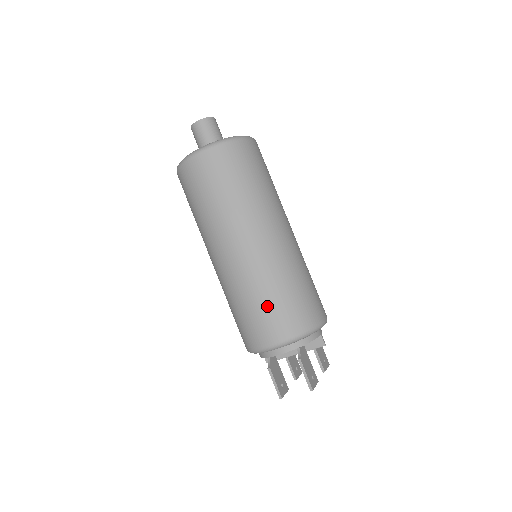
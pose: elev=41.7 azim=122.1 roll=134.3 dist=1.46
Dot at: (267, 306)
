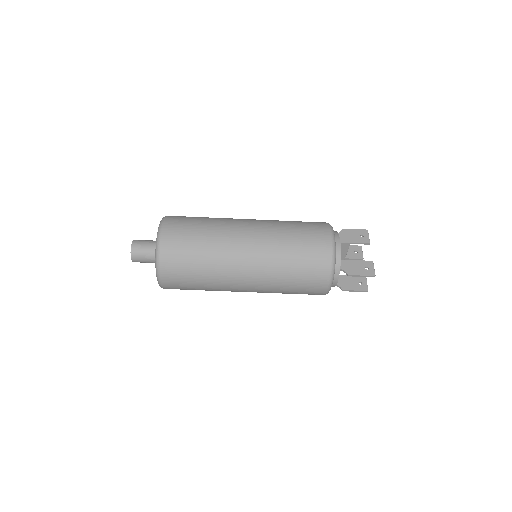
Dot at: (298, 283)
